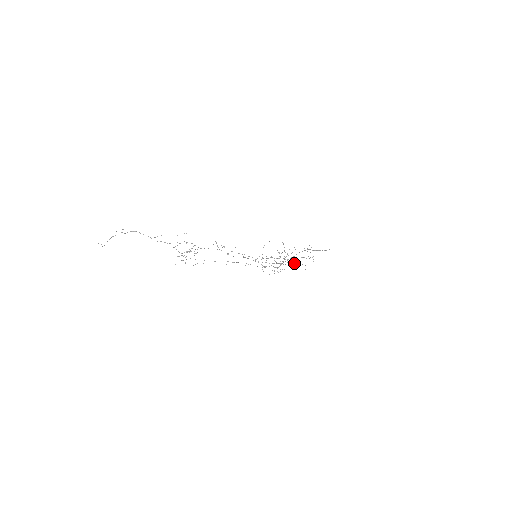
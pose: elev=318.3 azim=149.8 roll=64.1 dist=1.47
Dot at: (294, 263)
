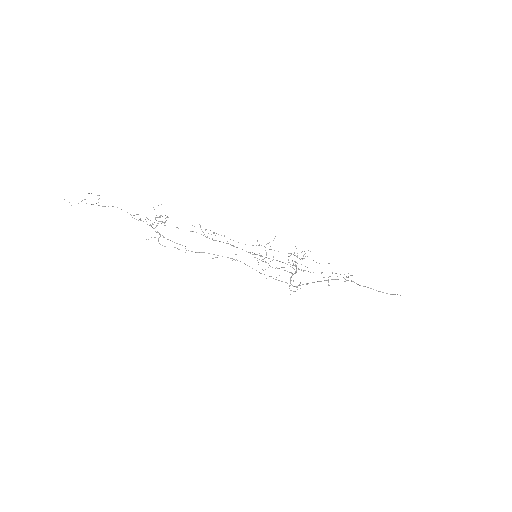
Dot at: occluded
